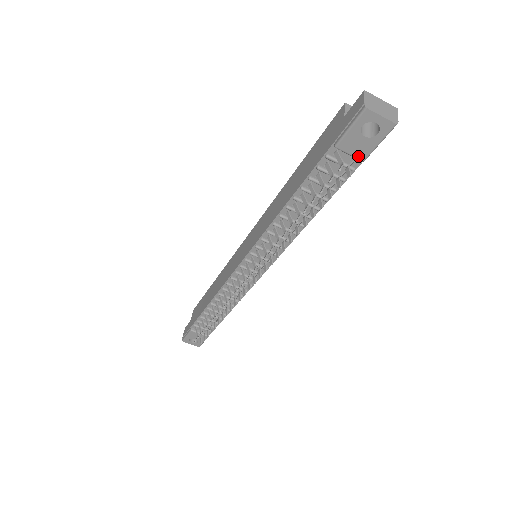
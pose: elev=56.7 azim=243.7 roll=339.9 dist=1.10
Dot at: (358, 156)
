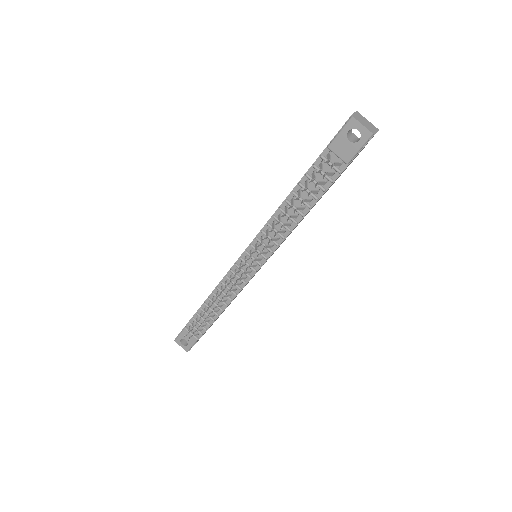
Dot at: (343, 158)
